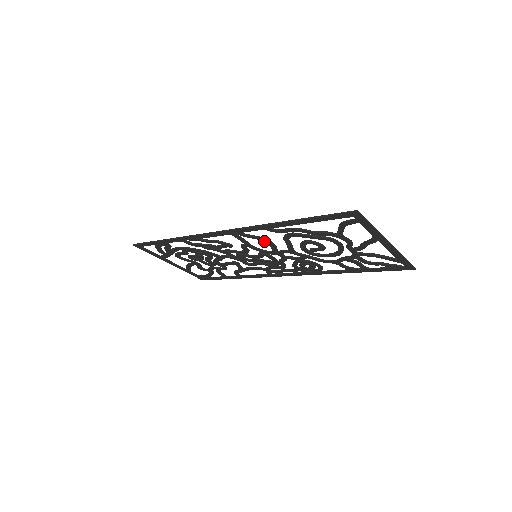
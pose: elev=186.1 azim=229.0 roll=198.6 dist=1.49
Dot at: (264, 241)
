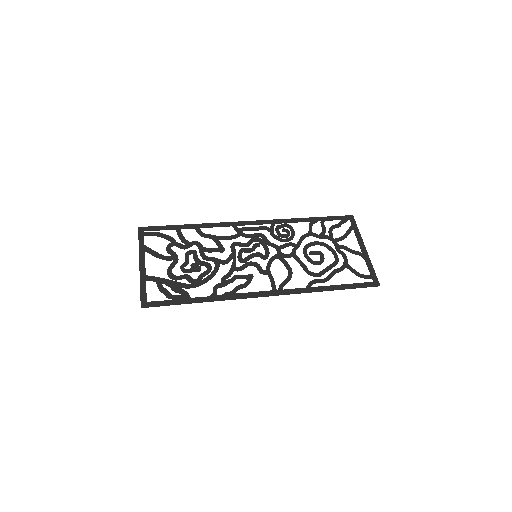
Dot at: (289, 275)
